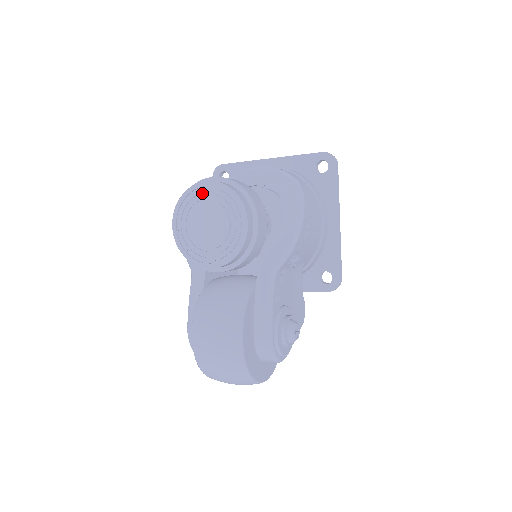
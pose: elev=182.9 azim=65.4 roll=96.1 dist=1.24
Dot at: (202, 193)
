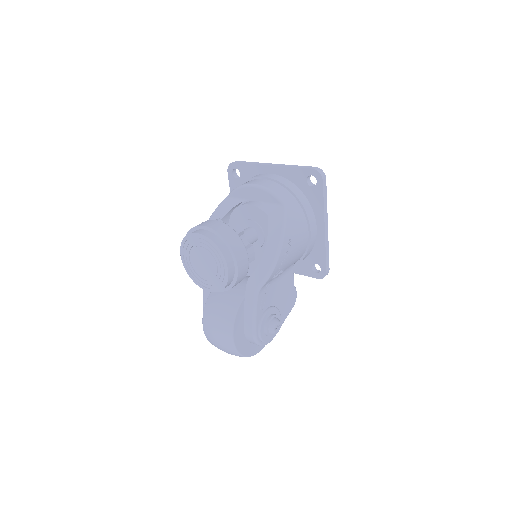
Dot at: (197, 240)
